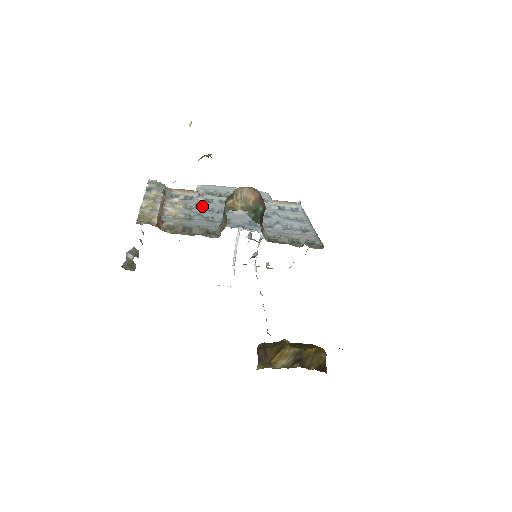
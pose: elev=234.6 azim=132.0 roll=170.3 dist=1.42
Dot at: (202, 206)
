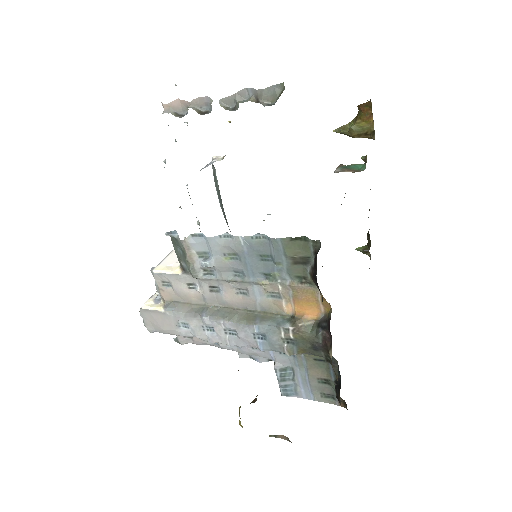
Dot at: occluded
